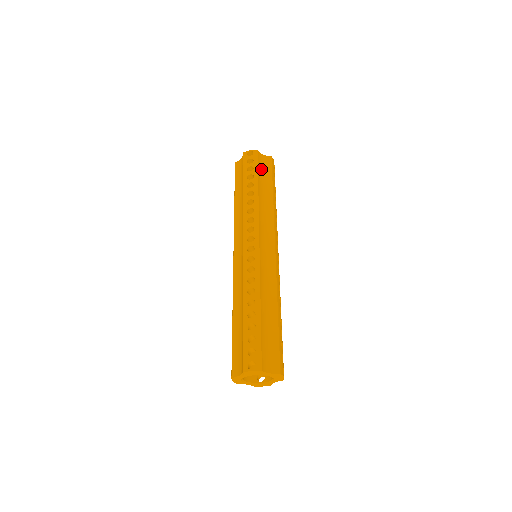
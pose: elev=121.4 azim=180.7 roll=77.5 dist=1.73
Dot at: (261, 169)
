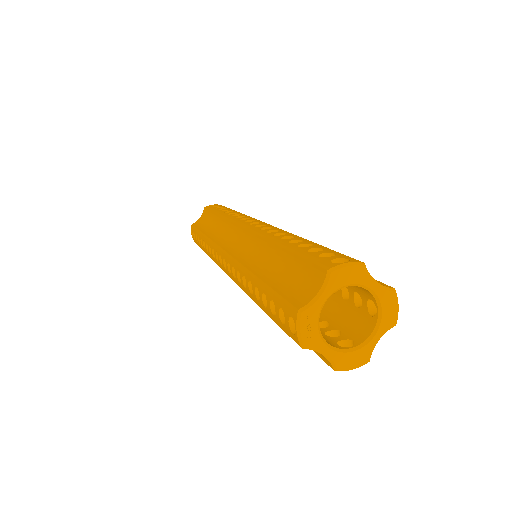
Dot at: occluded
